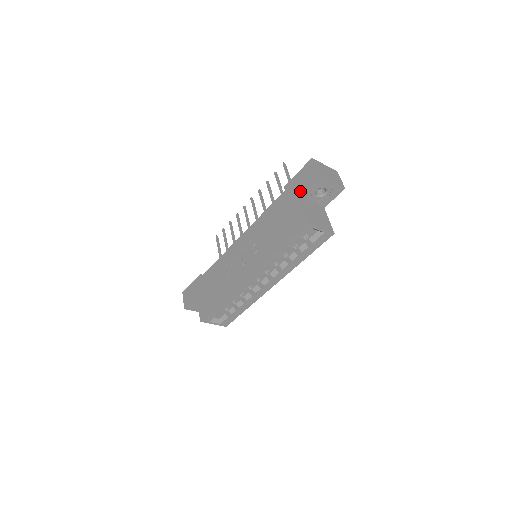
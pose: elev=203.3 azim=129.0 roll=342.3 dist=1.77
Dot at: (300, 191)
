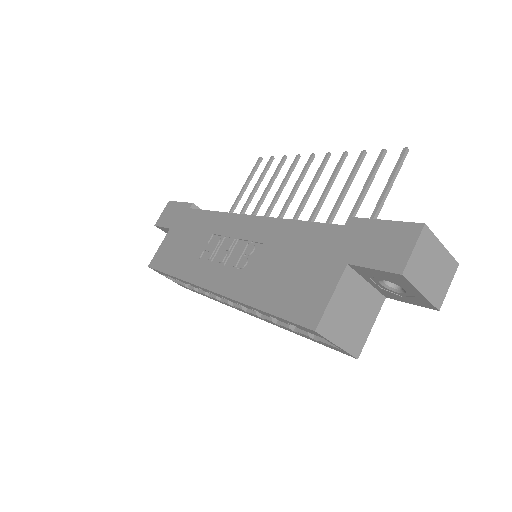
Dot at: (356, 260)
